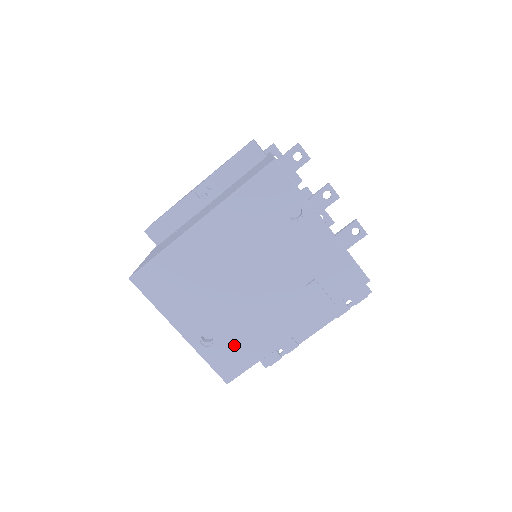
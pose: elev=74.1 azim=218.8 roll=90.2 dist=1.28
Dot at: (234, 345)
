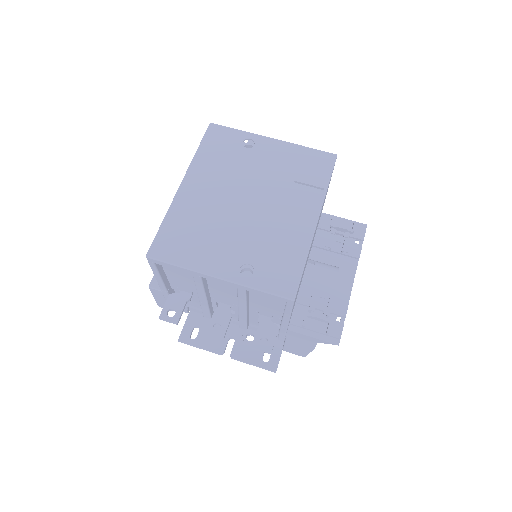
Dot at: (273, 260)
